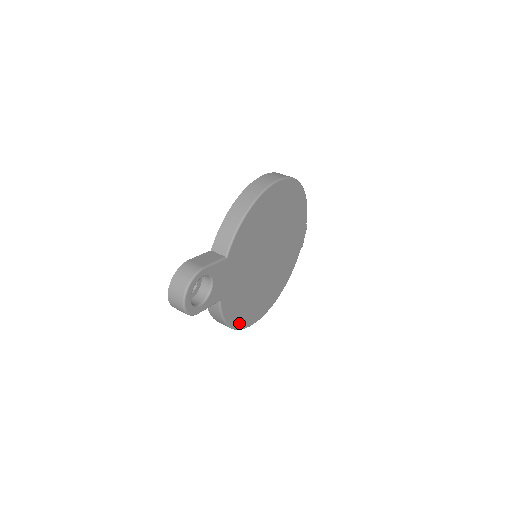
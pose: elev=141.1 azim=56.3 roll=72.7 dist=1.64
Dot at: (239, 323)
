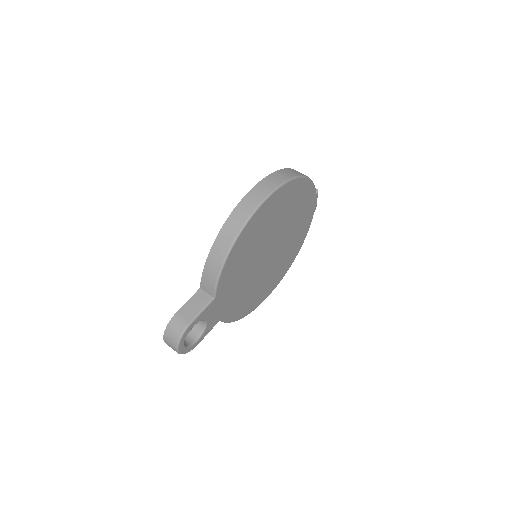
Dot at: (250, 309)
